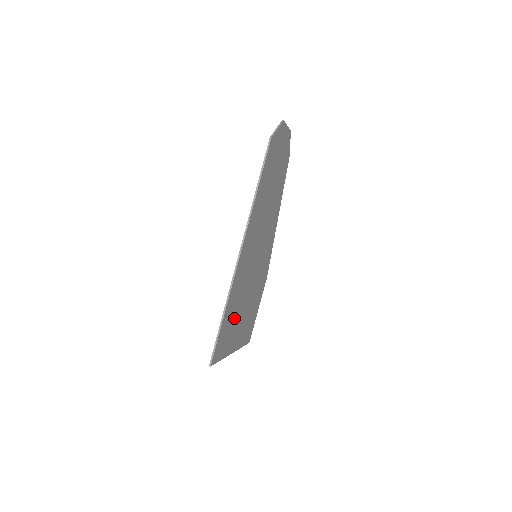
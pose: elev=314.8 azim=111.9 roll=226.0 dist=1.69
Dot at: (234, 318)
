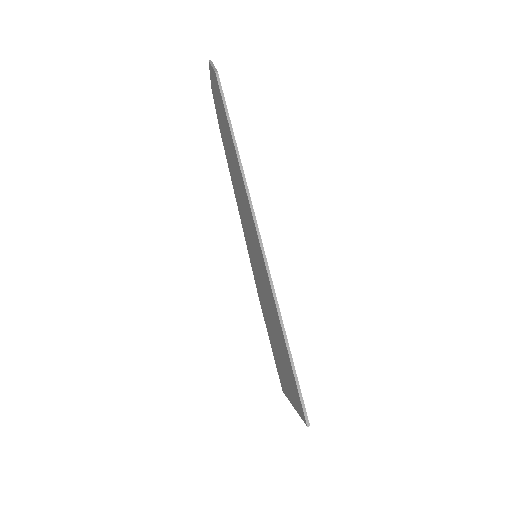
Dot at: occluded
